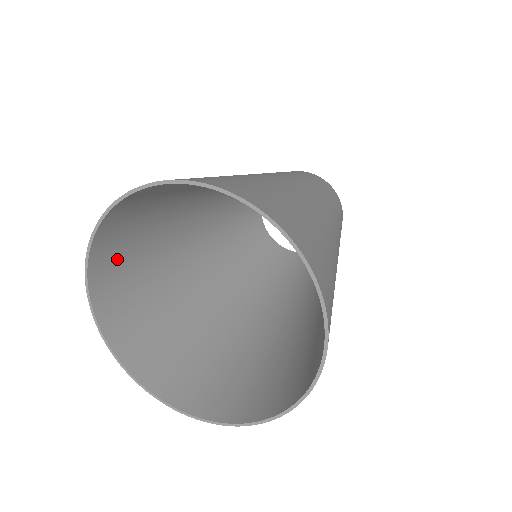
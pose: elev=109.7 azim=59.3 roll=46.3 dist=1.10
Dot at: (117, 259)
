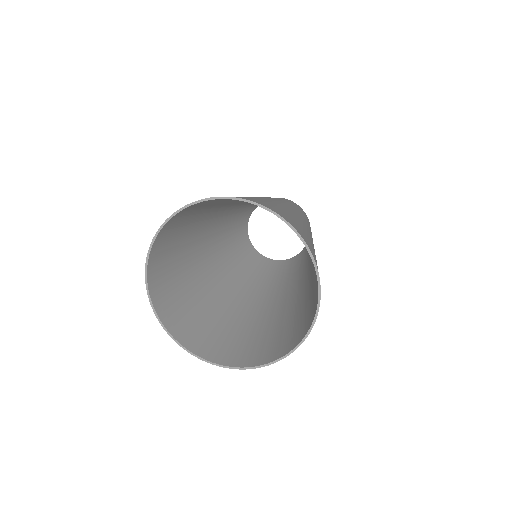
Dot at: (163, 276)
